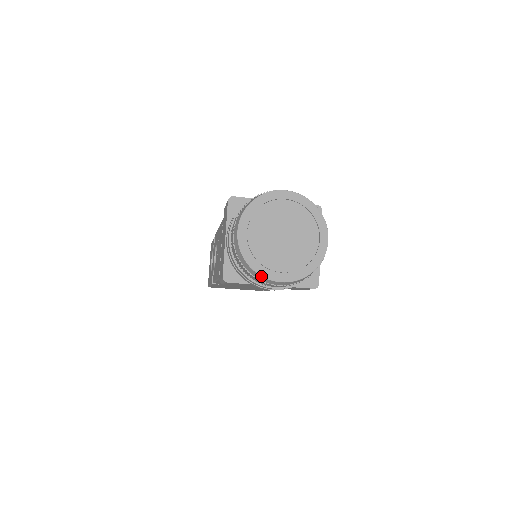
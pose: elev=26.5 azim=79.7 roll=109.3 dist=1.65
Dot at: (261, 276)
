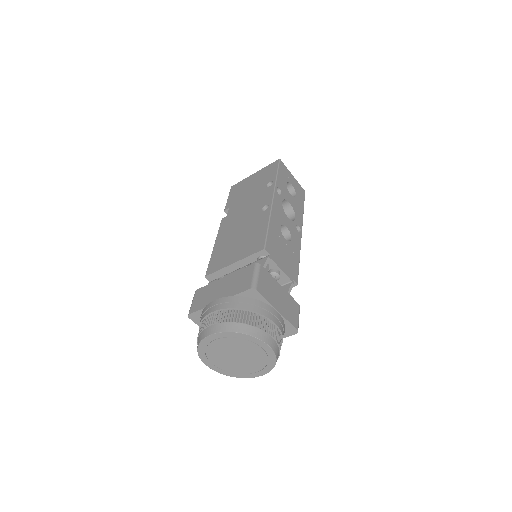
Dot at: occluded
